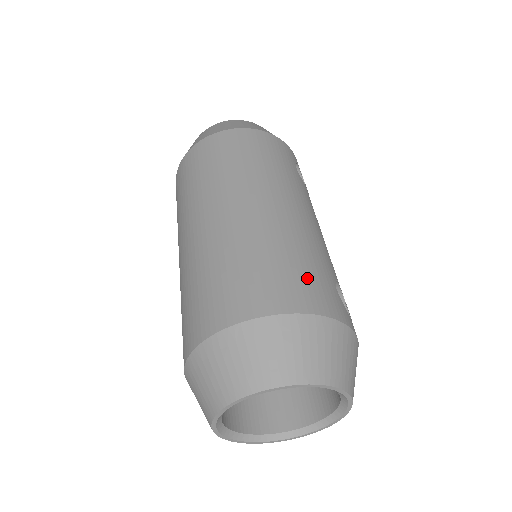
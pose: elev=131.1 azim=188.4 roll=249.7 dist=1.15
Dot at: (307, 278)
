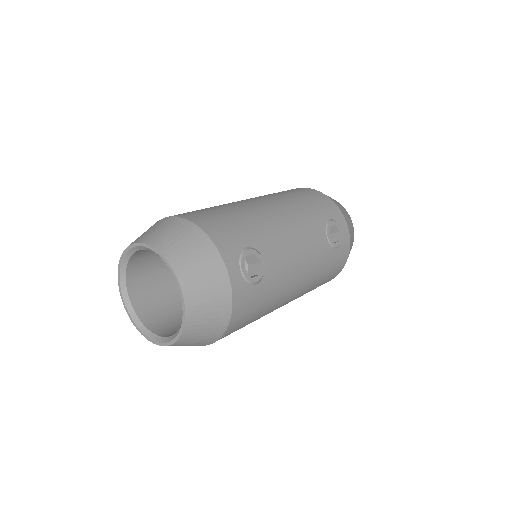
Dot at: (225, 222)
